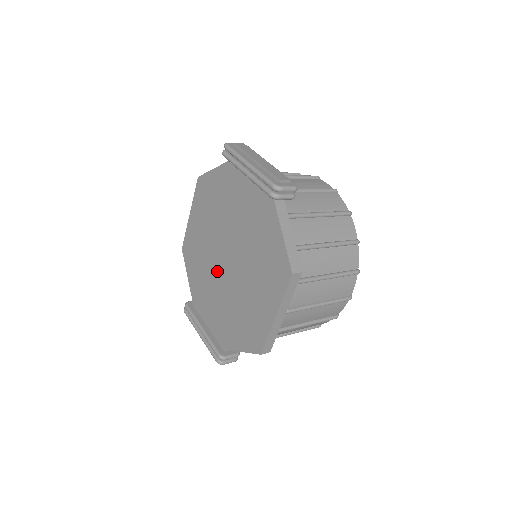
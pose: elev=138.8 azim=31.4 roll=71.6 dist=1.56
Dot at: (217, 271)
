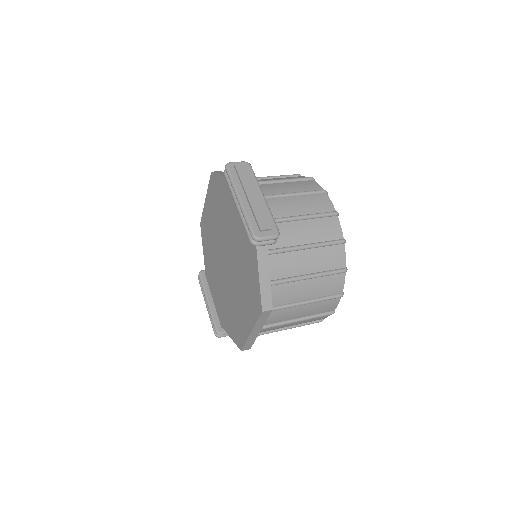
Dot at: (220, 264)
